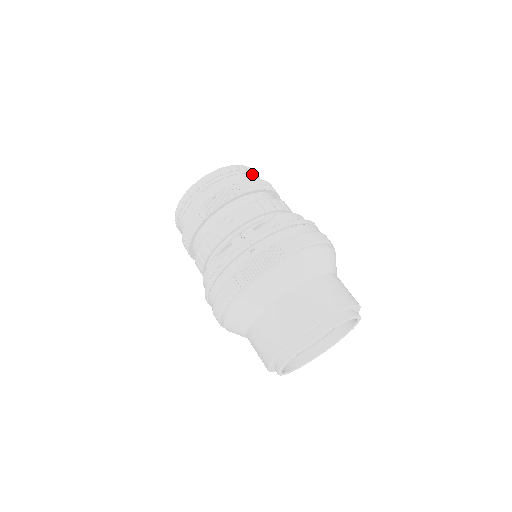
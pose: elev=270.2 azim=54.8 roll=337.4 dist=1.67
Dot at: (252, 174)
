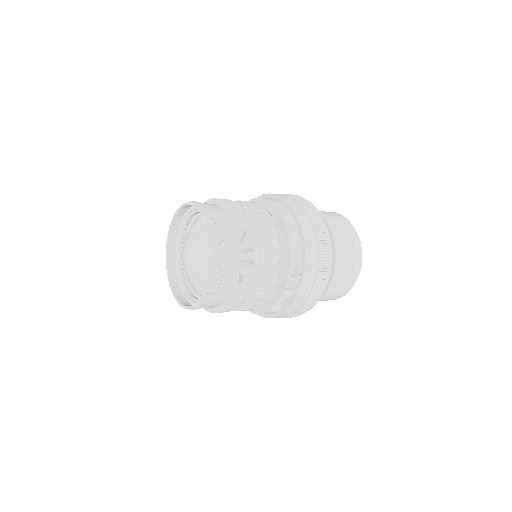
Dot at: (218, 225)
